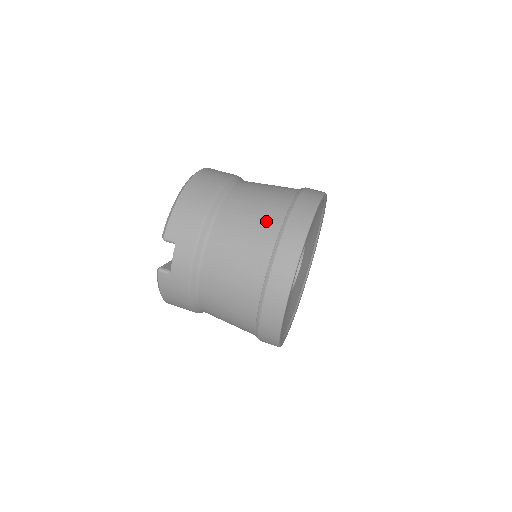
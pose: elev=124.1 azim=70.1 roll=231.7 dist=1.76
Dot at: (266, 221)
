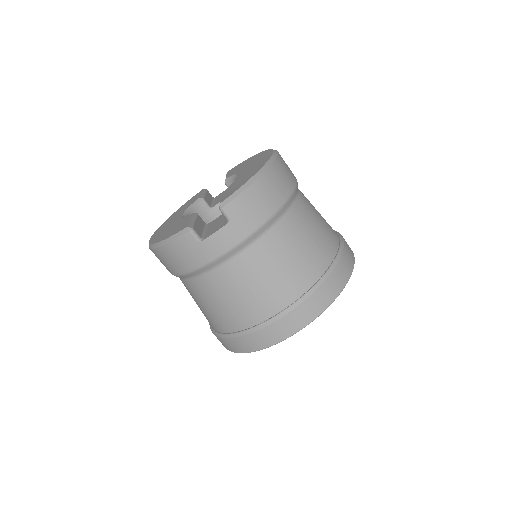
Dot at: (316, 257)
